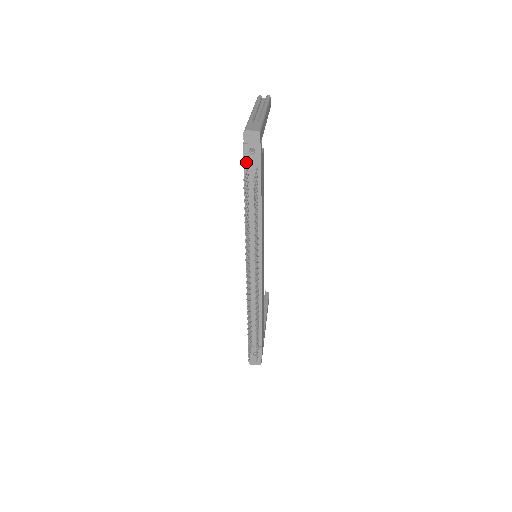
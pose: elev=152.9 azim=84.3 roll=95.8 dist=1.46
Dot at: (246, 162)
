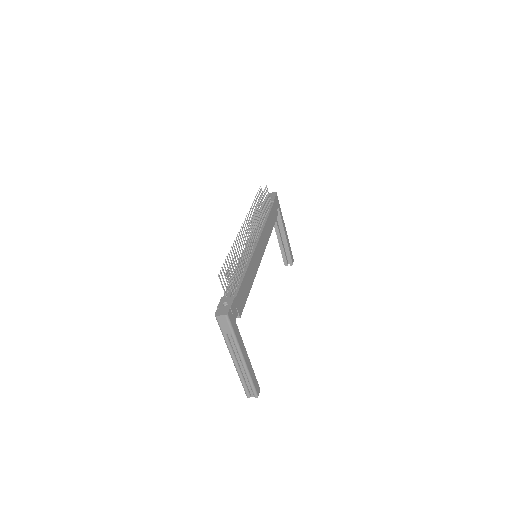
Dot at: (265, 201)
